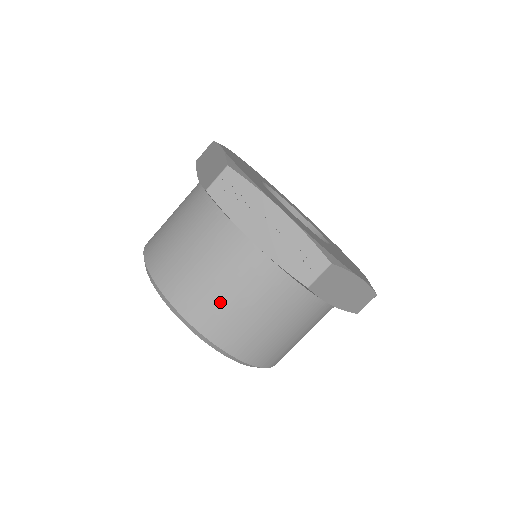
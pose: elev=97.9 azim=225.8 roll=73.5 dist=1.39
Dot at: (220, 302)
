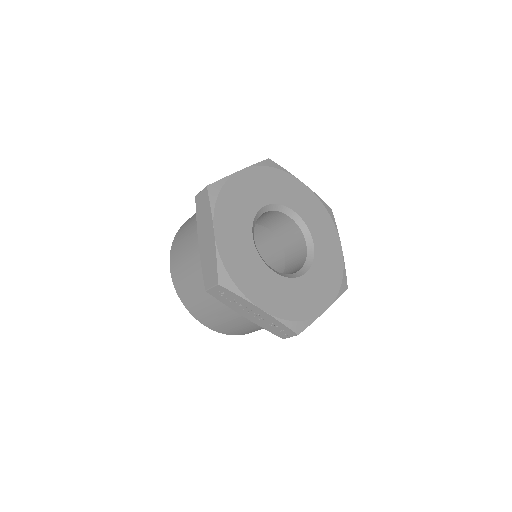
Dot at: (229, 326)
